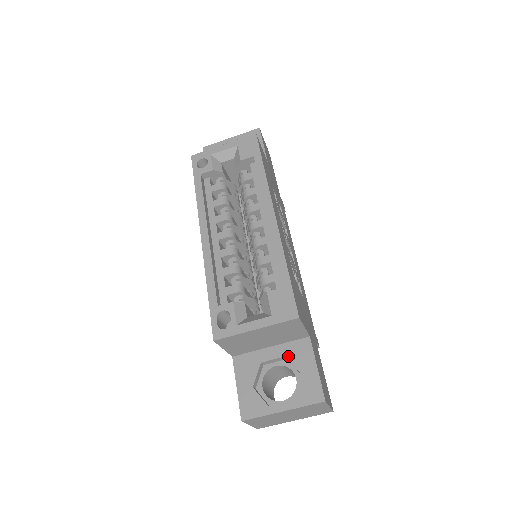
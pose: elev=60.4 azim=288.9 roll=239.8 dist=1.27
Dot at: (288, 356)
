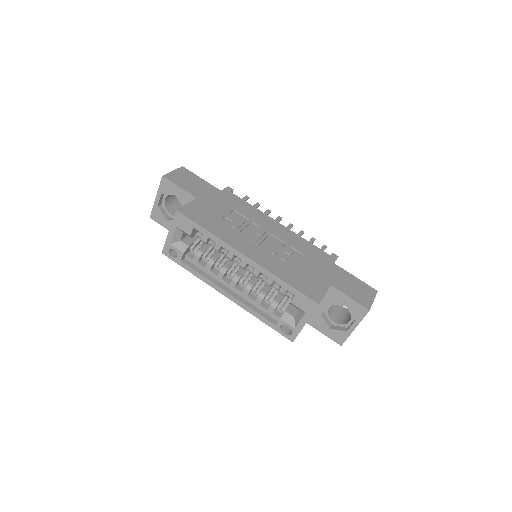
Dot at: (331, 303)
